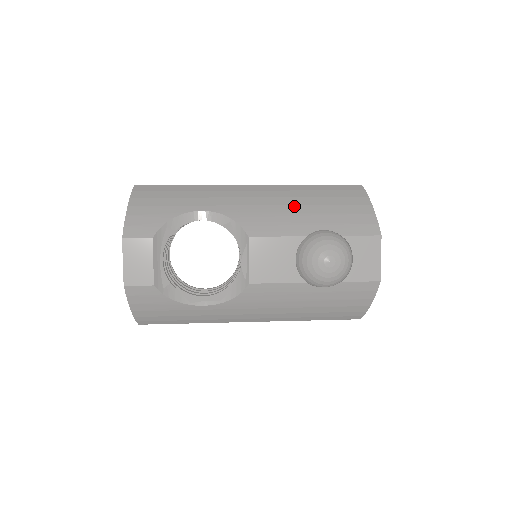
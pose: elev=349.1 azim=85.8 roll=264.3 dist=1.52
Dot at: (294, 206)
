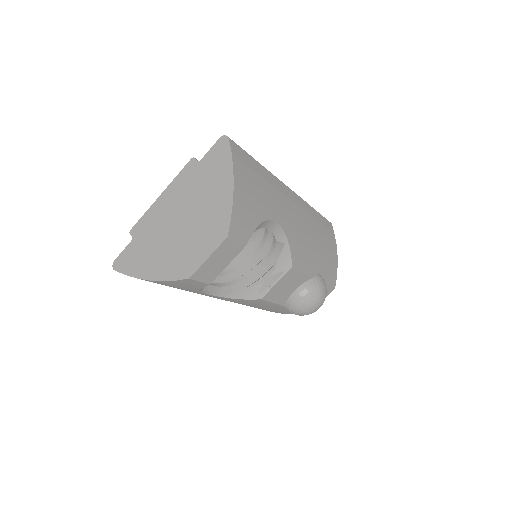
Dot at: (314, 240)
